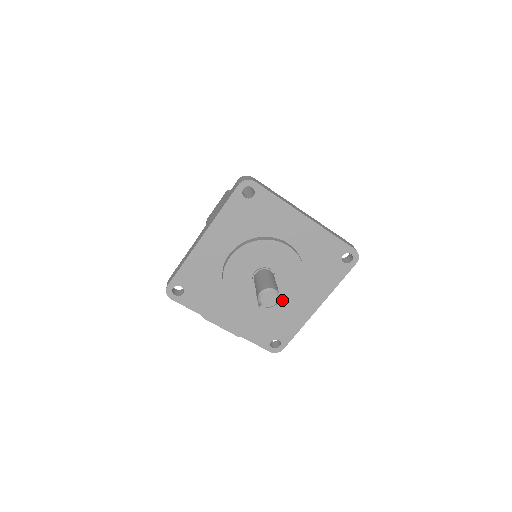
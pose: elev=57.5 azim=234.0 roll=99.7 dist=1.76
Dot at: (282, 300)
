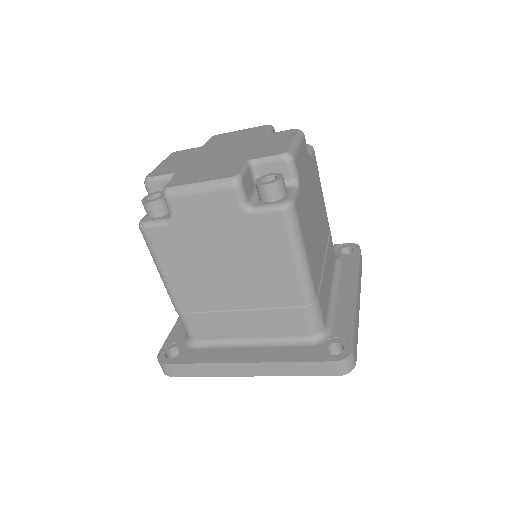
Dot at: occluded
